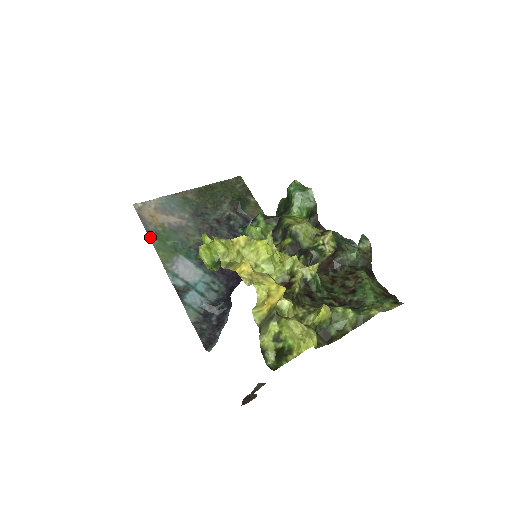
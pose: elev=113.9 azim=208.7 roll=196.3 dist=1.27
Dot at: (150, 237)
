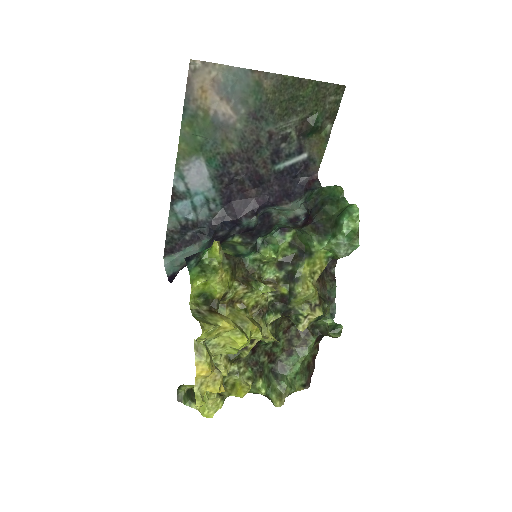
Dot at: (183, 119)
